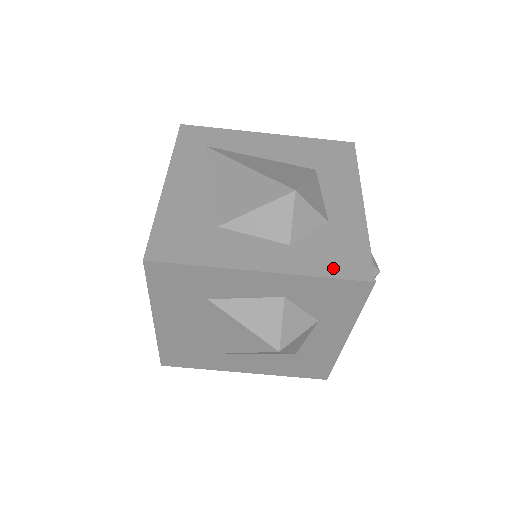
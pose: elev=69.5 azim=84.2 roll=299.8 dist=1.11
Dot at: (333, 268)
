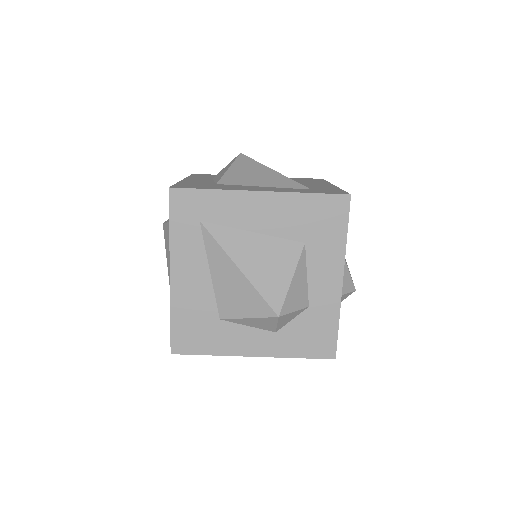
Dot at: (306, 350)
